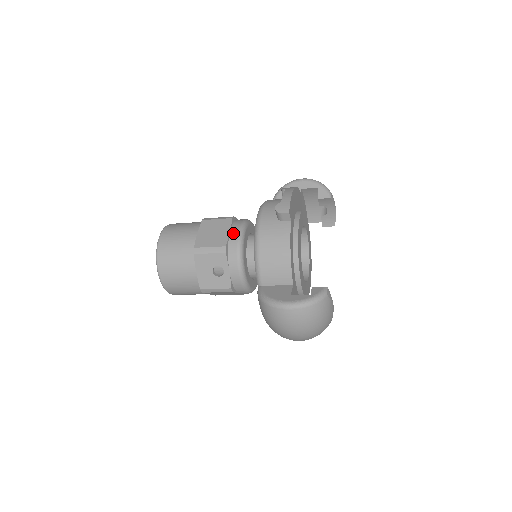
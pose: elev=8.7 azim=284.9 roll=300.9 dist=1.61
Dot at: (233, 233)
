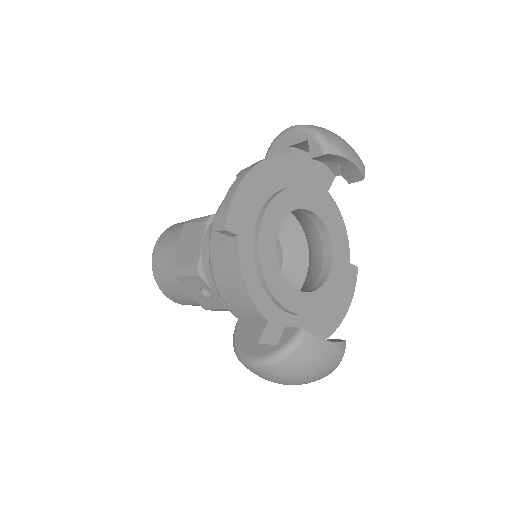
Dot at: (205, 245)
